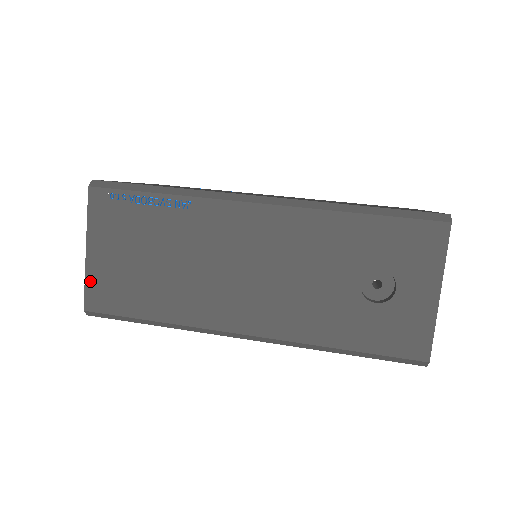
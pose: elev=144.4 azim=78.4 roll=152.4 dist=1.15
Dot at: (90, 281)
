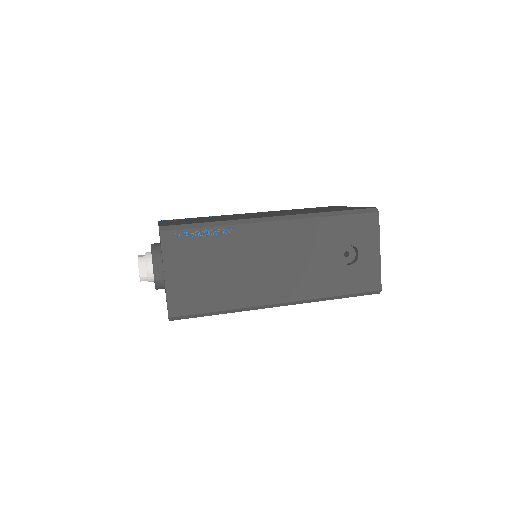
Dot at: (170, 296)
